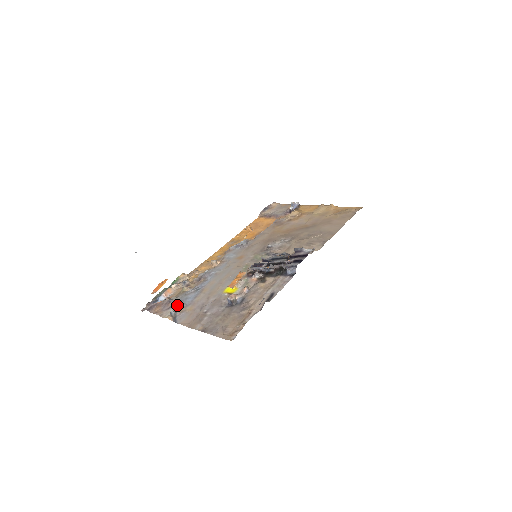
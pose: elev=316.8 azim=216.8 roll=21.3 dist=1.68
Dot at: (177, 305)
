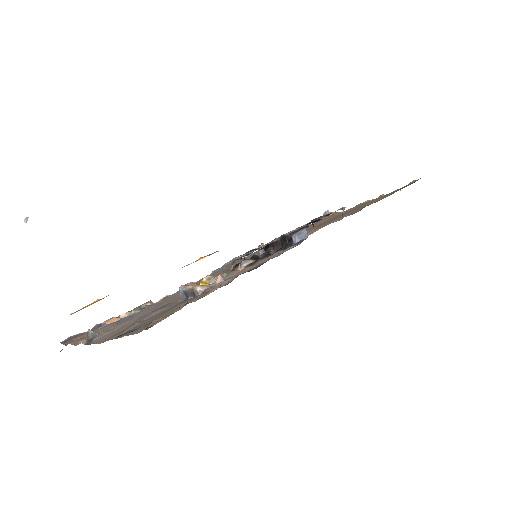
Dot at: (107, 326)
